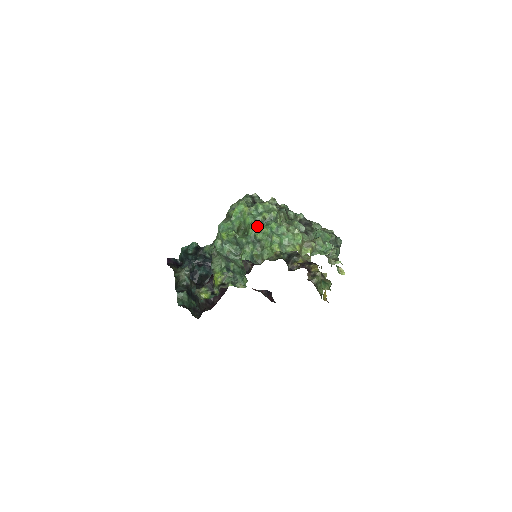
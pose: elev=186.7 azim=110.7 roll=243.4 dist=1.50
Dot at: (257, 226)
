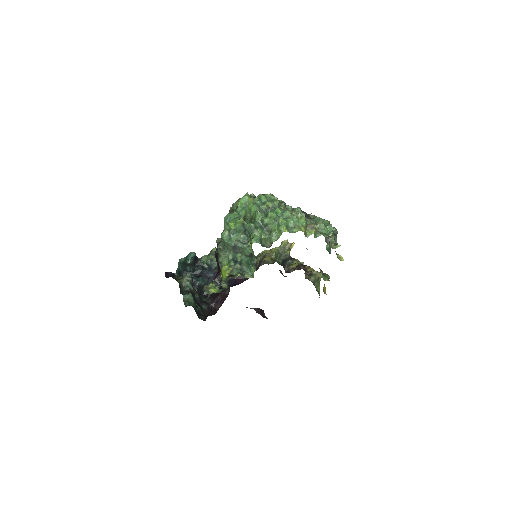
Dot at: (263, 213)
